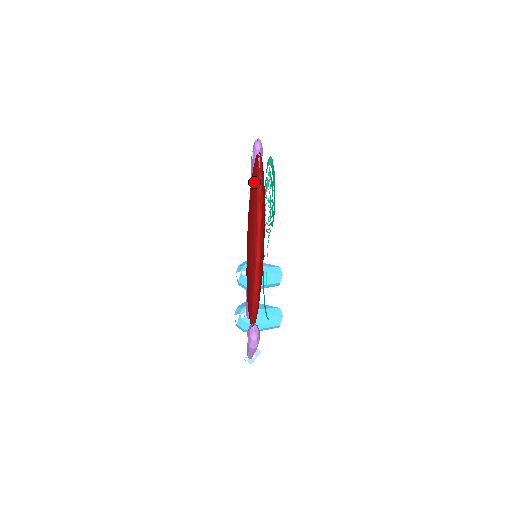
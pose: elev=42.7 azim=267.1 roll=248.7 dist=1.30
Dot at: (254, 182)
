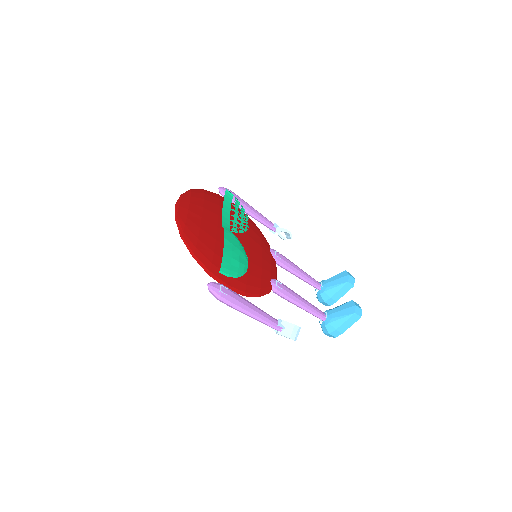
Dot at: occluded
